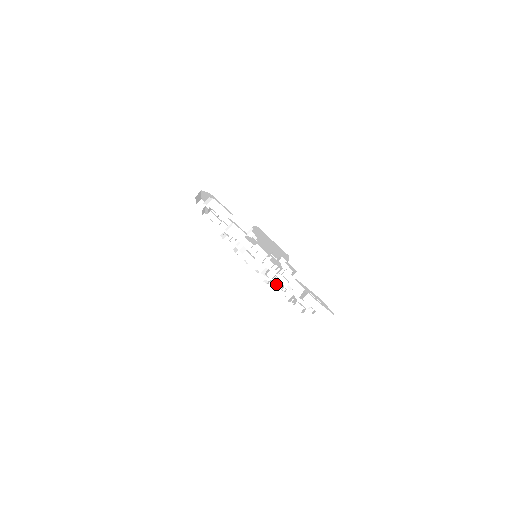
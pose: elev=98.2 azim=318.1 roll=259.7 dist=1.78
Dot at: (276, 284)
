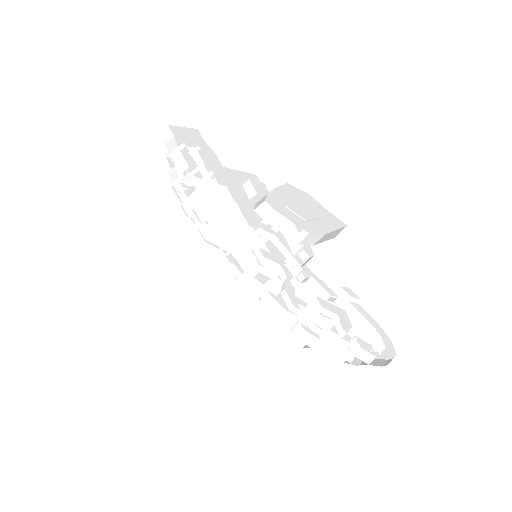
Dot at: occluded
